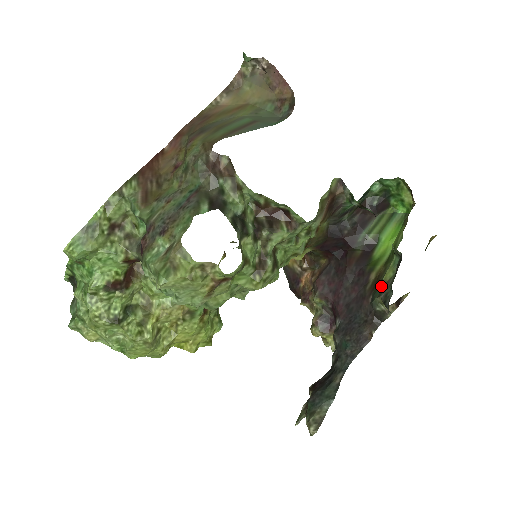
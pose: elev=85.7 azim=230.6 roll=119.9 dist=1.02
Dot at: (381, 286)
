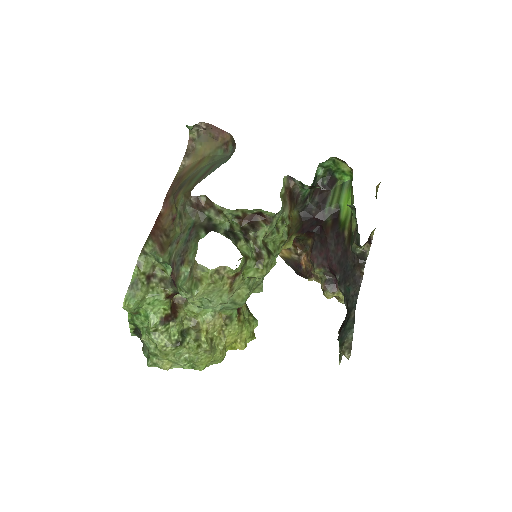
Dot at: (353, 236)
